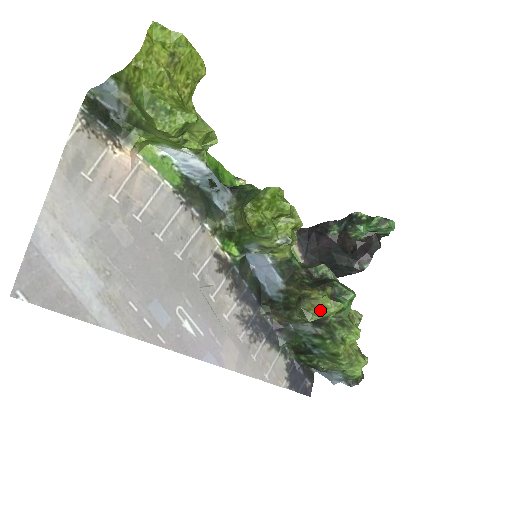
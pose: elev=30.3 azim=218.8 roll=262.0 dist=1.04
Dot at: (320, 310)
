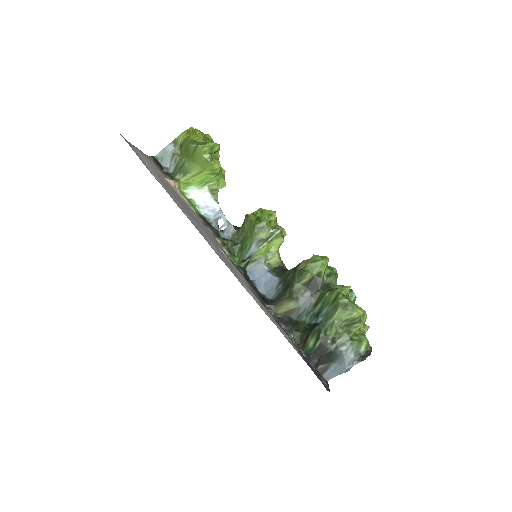
Dot at: (313, 264)
